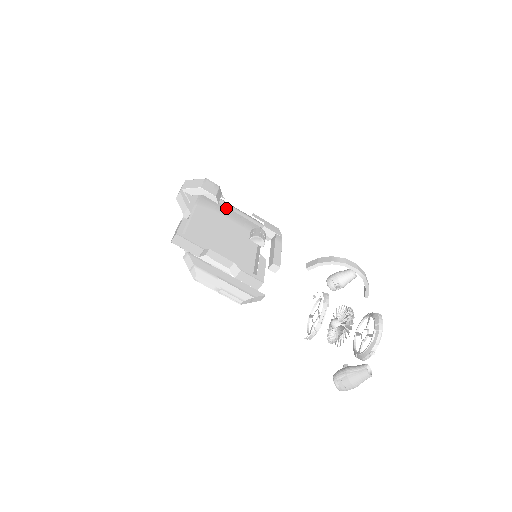
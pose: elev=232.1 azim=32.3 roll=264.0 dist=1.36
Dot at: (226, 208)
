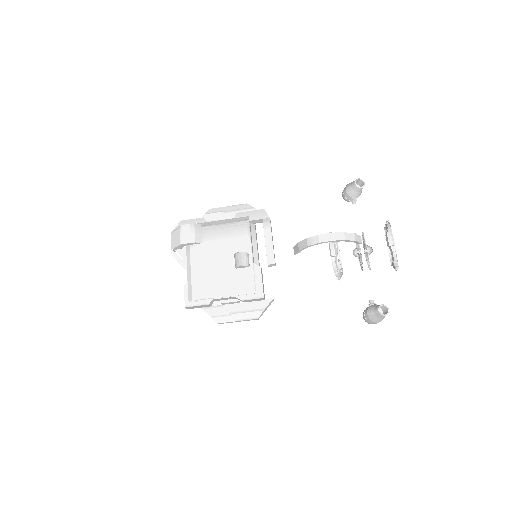
Dot at: (213, 227)
